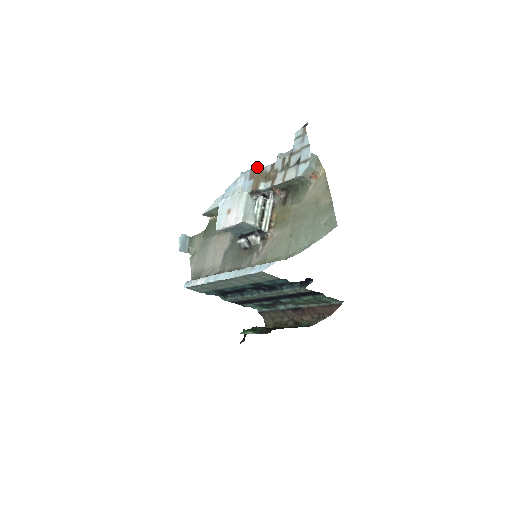
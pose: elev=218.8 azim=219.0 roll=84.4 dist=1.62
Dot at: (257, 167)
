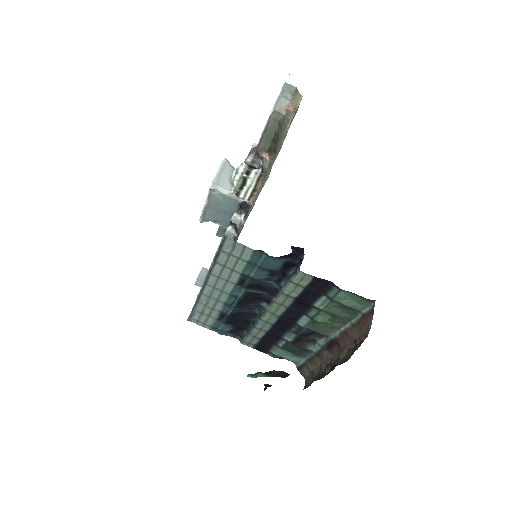
Dot at: (252, 146)
